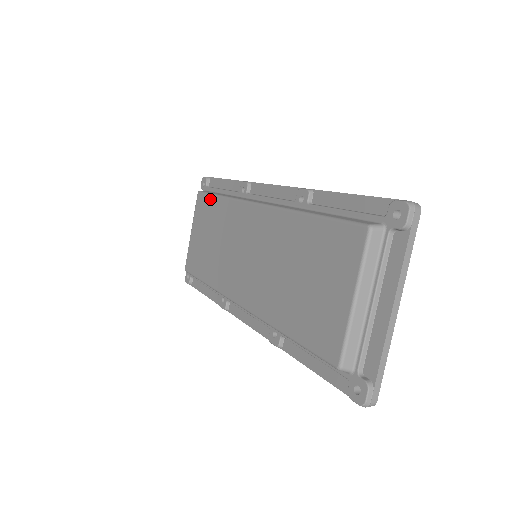
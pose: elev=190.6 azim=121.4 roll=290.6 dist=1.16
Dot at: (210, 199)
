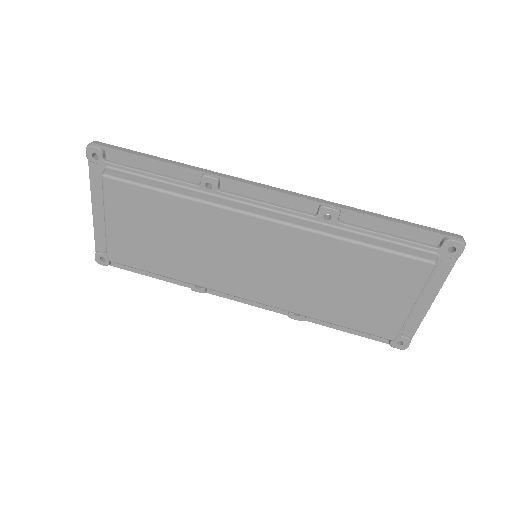
Dot at: (146, 193)
